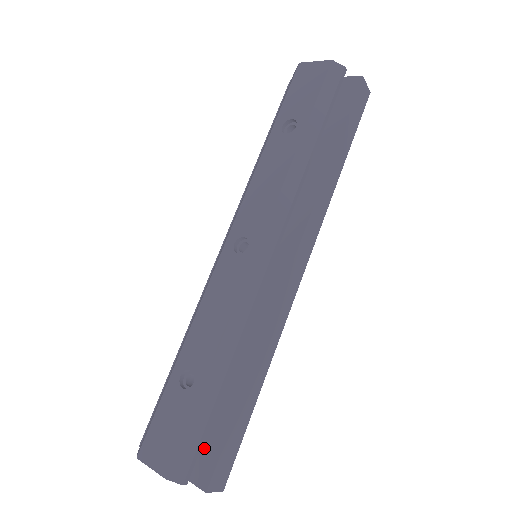
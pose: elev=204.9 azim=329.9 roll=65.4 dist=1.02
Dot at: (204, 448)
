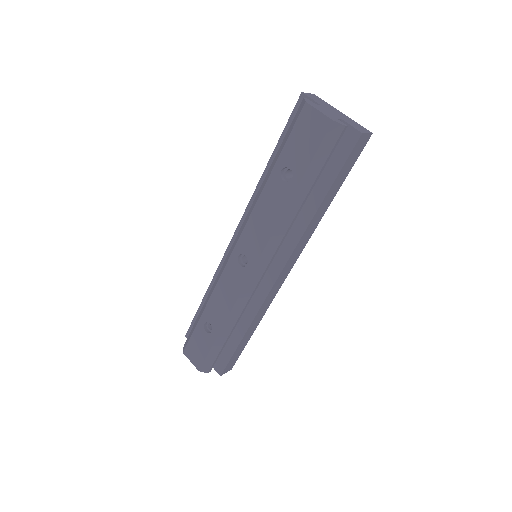
Dot at: (220, 356)
